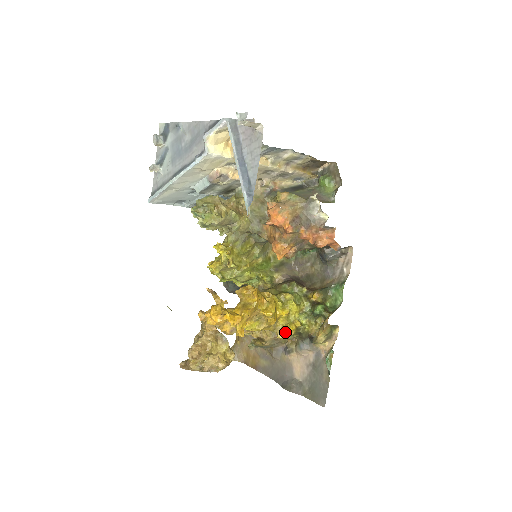
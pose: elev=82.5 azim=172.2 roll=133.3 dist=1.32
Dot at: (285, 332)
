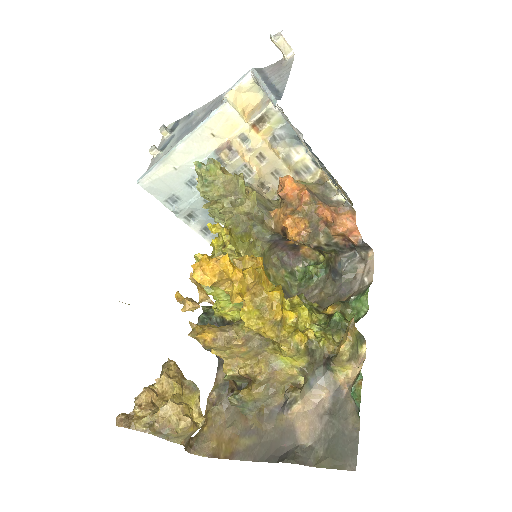
Dot at: (293, 339)
